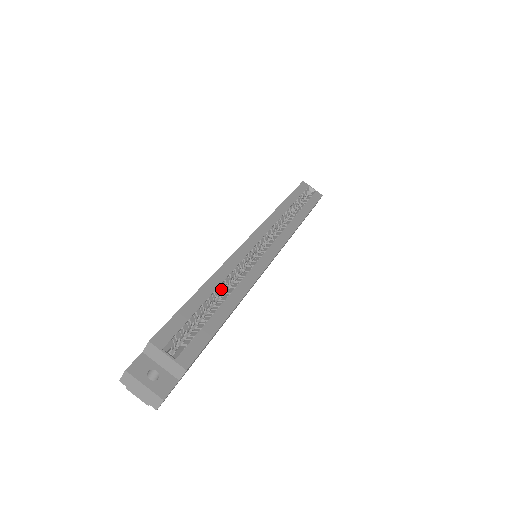
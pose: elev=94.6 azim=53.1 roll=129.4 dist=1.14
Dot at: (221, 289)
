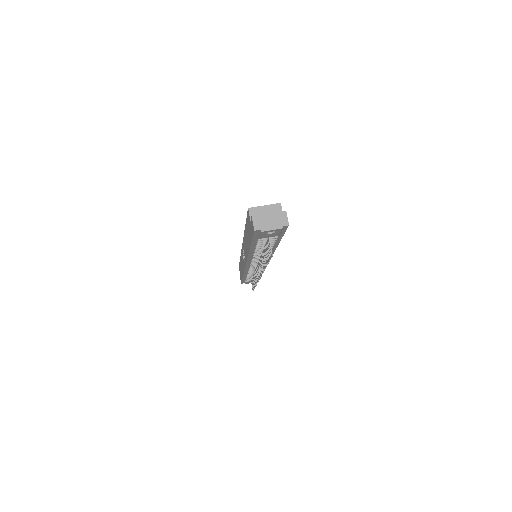
Dot at: occluded
